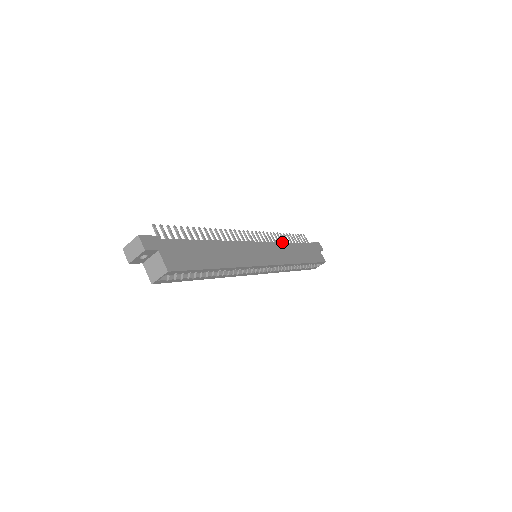
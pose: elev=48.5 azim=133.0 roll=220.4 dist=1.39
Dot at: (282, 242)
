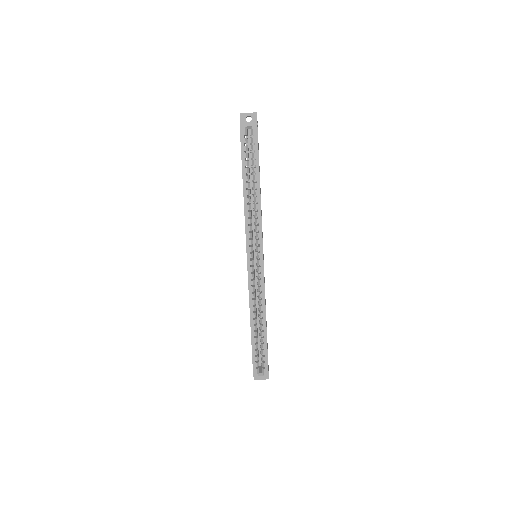
Dot at: occluded
